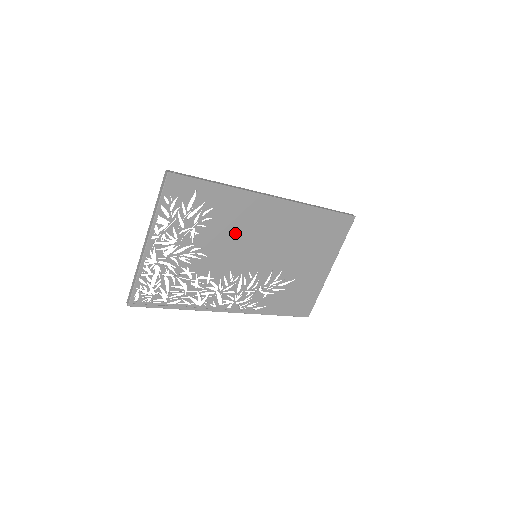
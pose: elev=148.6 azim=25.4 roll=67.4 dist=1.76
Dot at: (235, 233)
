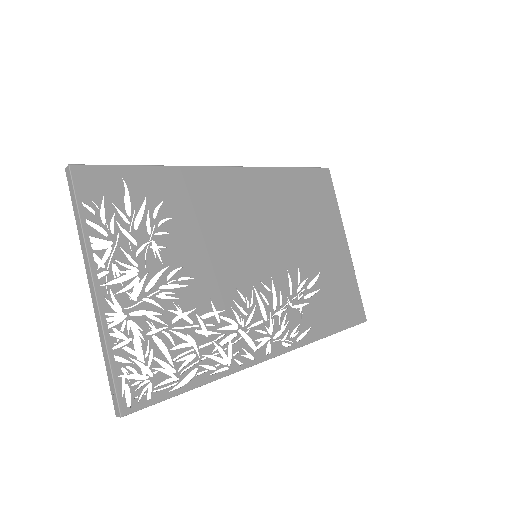
Dot at: (211, 231)
